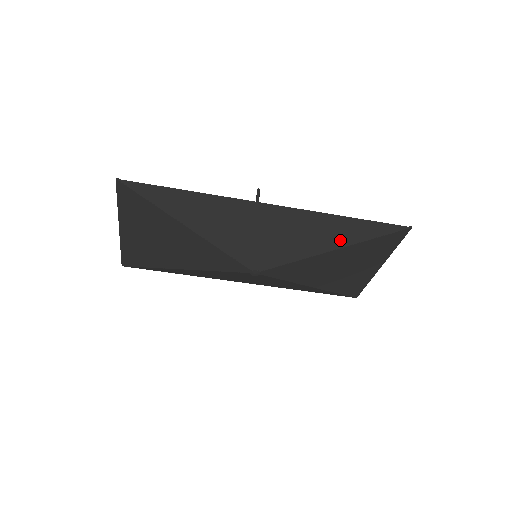
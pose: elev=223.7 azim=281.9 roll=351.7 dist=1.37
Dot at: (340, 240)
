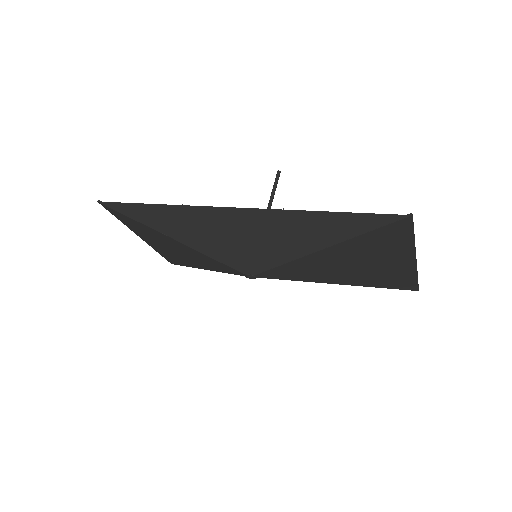
Dot at: (323, 238)
